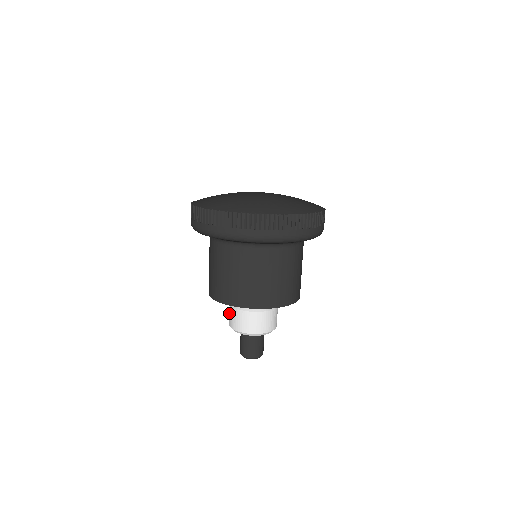
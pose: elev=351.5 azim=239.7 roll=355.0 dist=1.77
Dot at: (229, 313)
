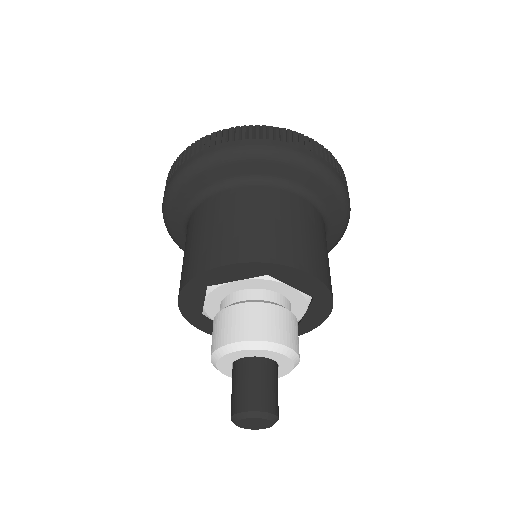
Dot at: (225, 323)
